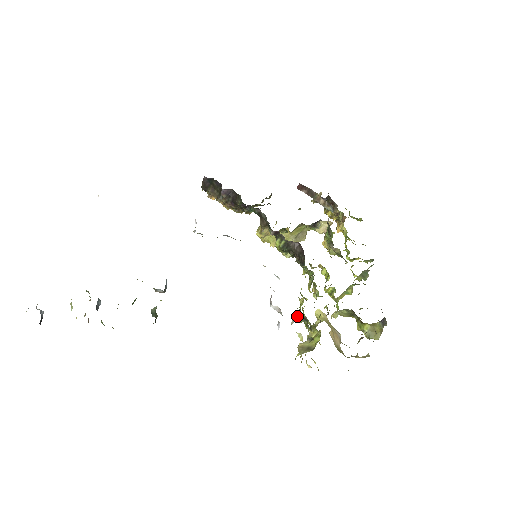
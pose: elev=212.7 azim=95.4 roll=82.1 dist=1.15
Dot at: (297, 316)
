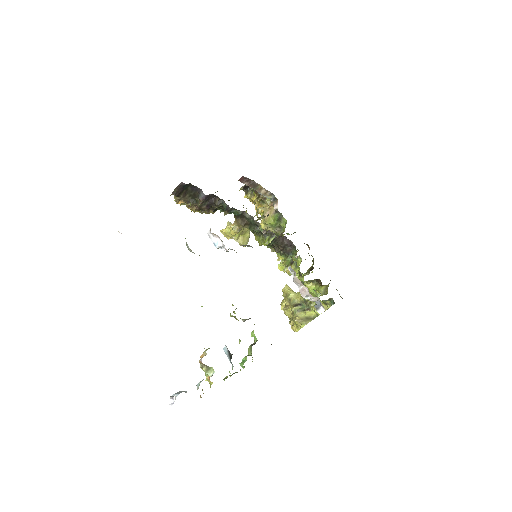
Dot at: occluded
